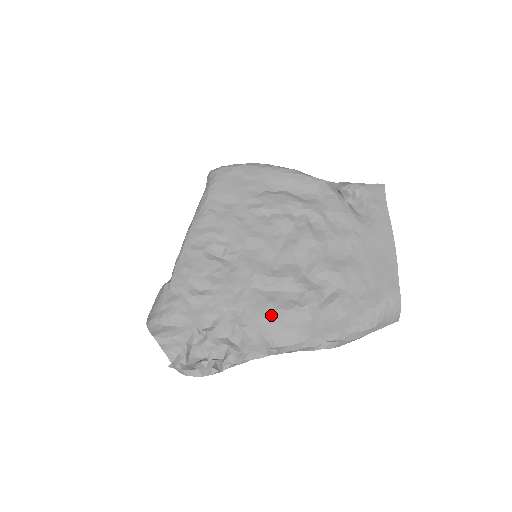
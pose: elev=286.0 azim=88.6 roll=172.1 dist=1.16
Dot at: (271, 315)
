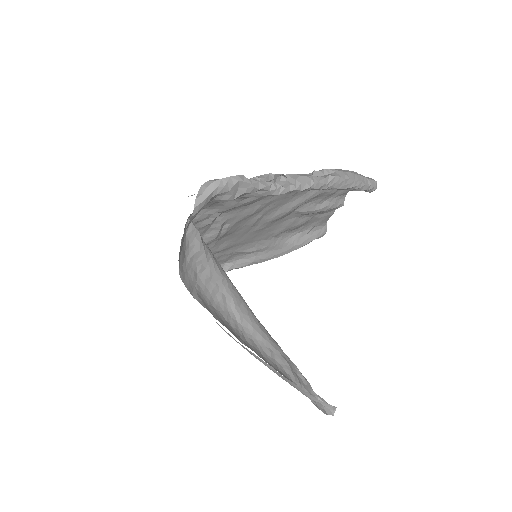
Dot at: occluded
